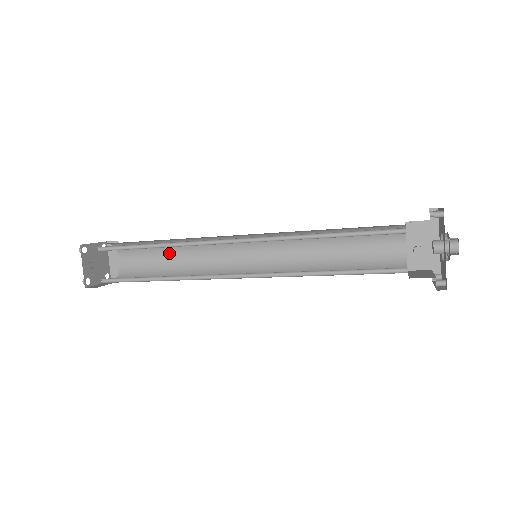
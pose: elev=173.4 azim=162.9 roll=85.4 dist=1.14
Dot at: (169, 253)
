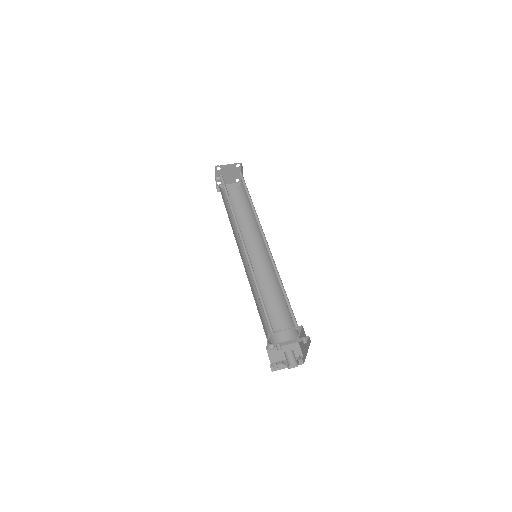
Dot at: occluded
